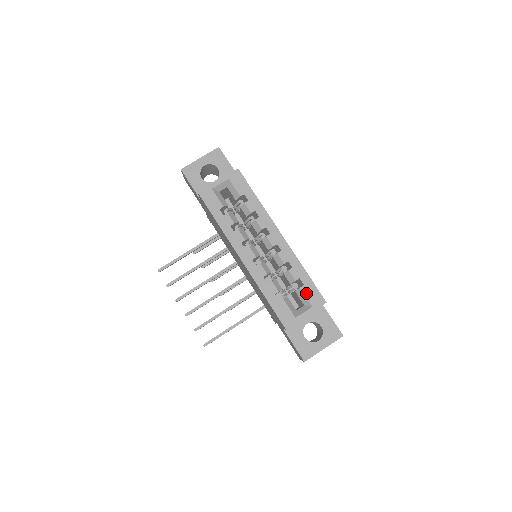
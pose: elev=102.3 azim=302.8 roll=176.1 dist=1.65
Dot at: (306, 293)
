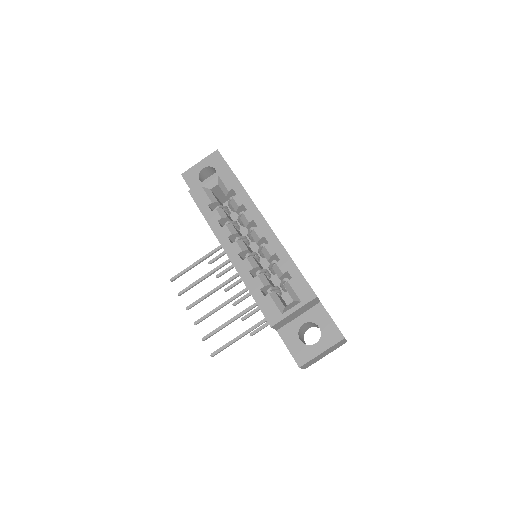
Dot at: (294, 287)
